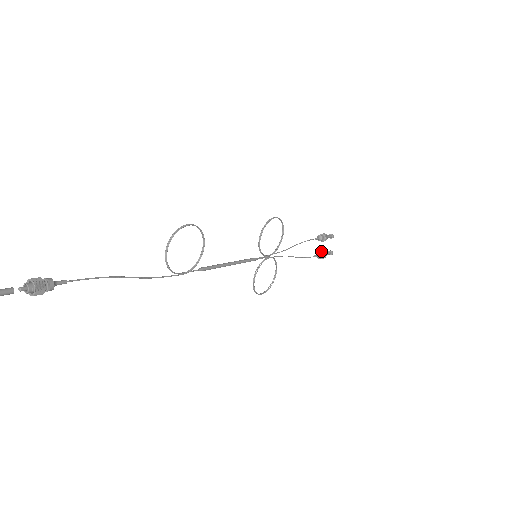
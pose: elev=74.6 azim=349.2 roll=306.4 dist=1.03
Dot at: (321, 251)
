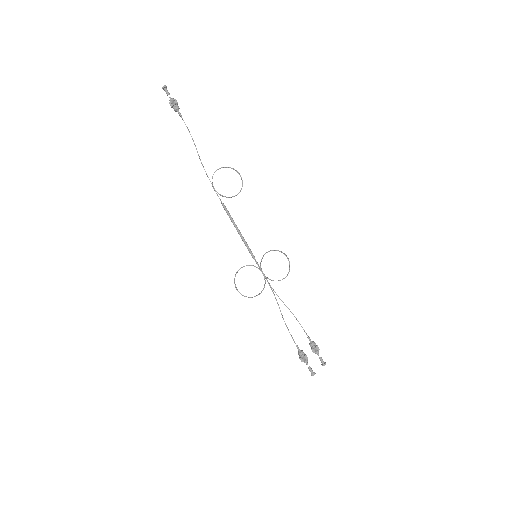
Dot at: occluded
